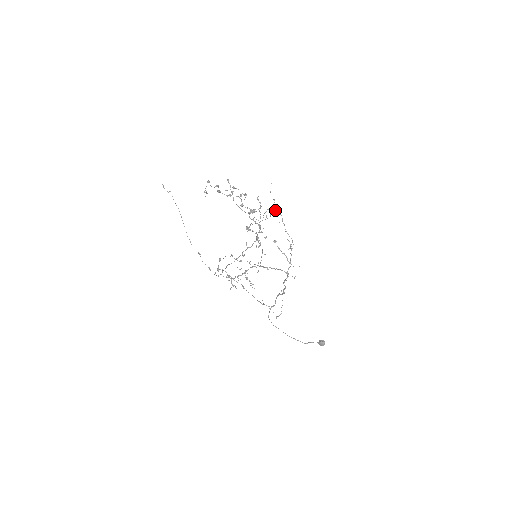
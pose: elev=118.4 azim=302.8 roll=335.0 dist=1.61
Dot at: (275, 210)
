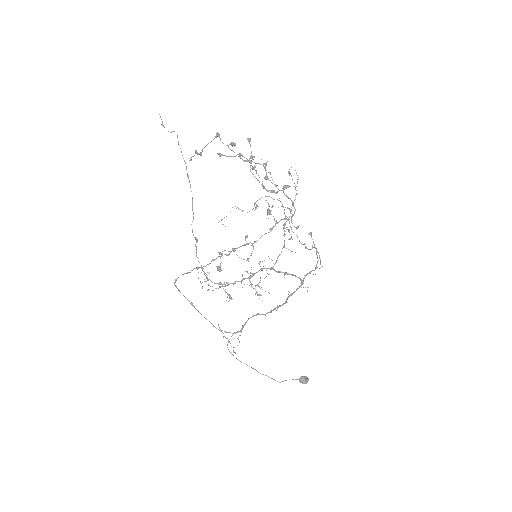
Dot at: (273, 199)
